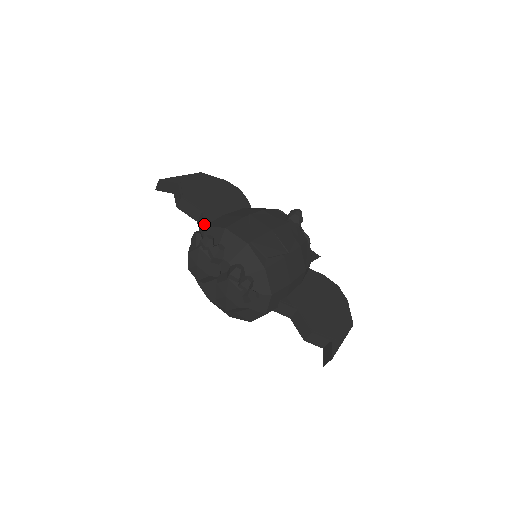
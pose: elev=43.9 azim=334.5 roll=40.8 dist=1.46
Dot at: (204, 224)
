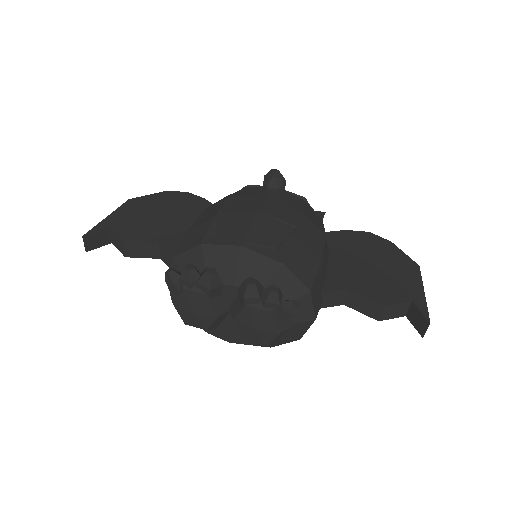
Dot at: (170, 256)
